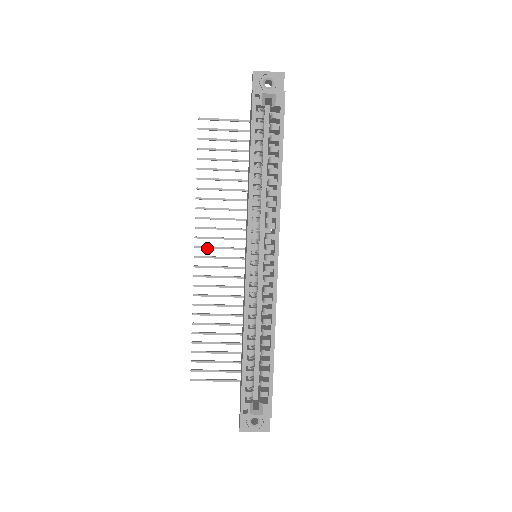
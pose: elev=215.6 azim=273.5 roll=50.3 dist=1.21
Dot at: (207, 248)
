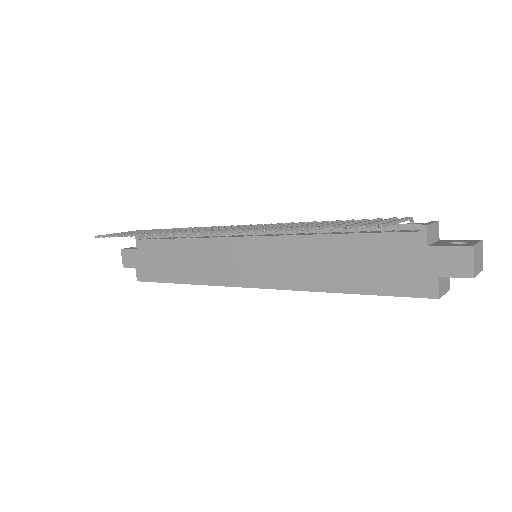
Dot at: occluded
